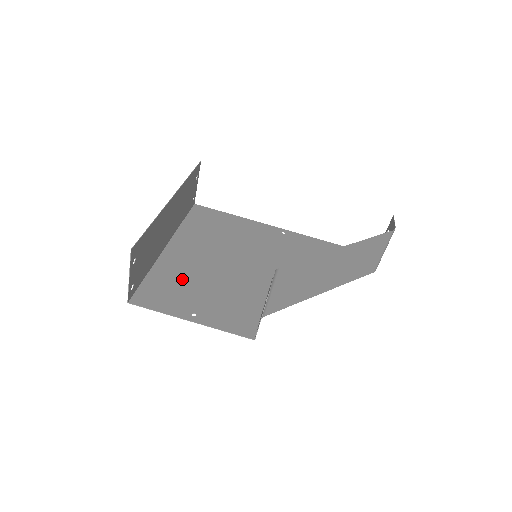
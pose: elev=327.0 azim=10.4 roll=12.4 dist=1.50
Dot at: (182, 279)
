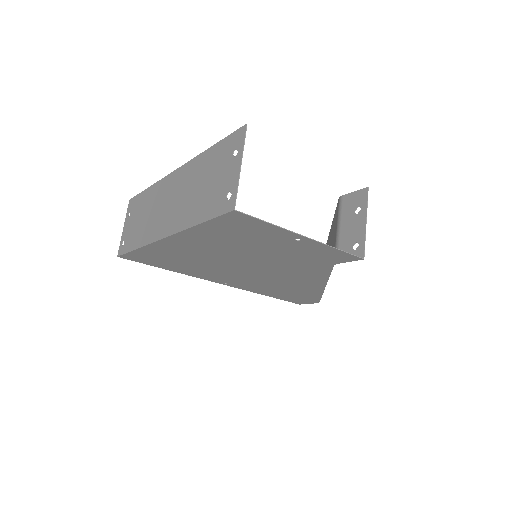
Dot at: (232, 239)
